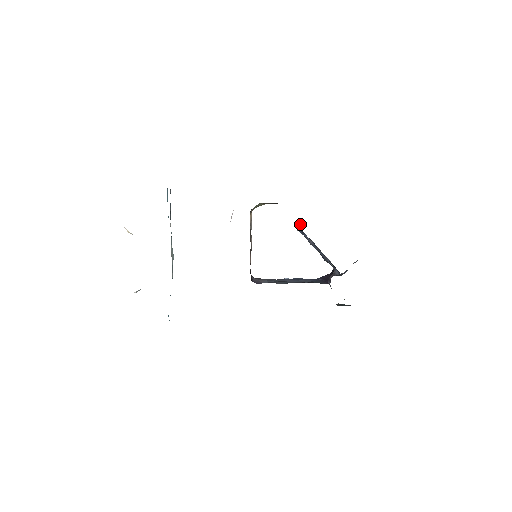
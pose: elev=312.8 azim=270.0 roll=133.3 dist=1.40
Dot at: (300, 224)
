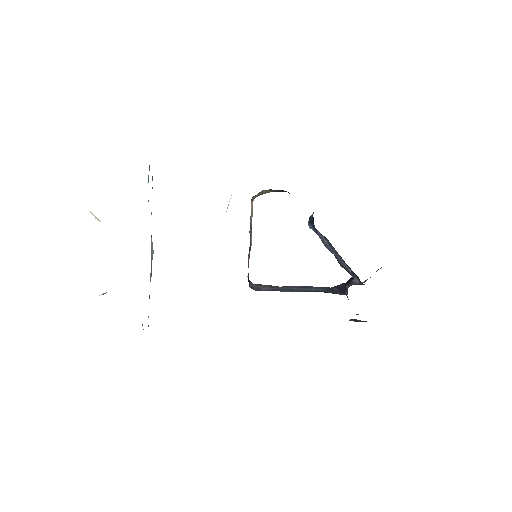
Dot at: (312, 219)
